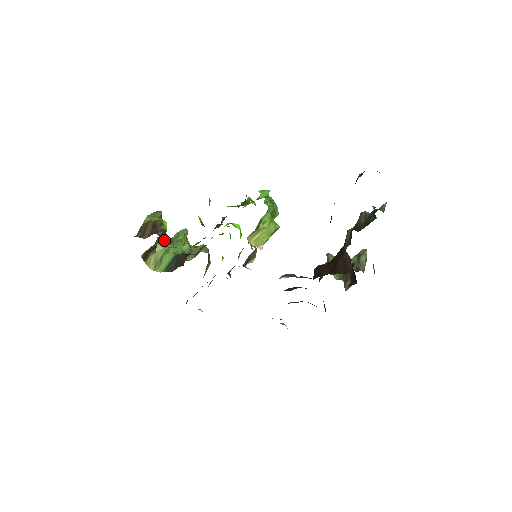
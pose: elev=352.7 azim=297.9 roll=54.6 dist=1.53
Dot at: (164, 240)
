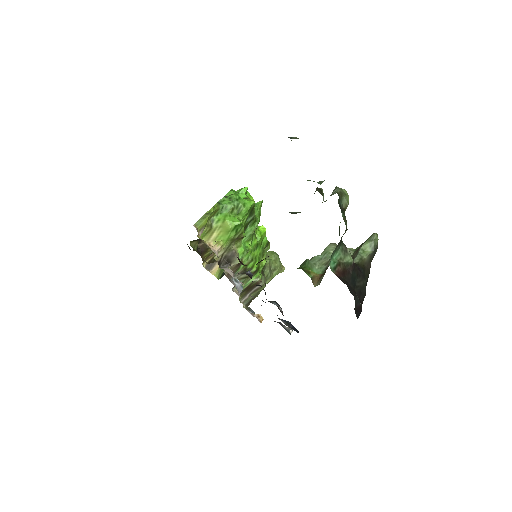
Dot at: occluded
